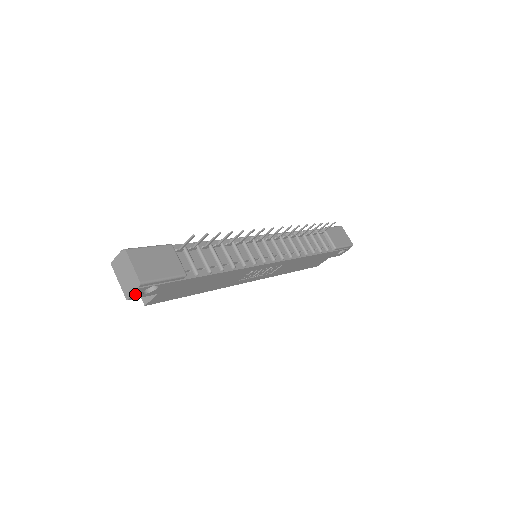
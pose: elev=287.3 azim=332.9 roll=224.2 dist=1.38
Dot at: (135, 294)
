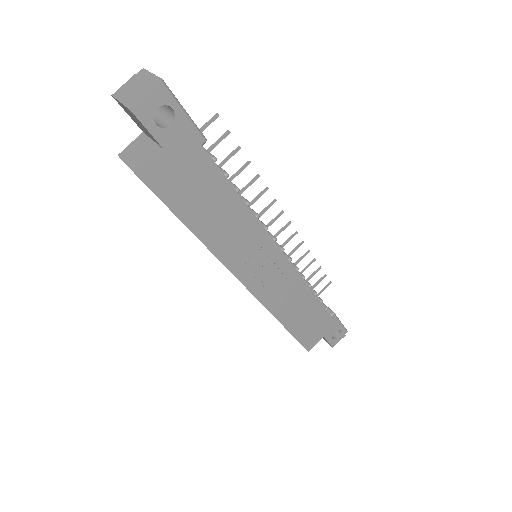
Dot at: (146, 104)
